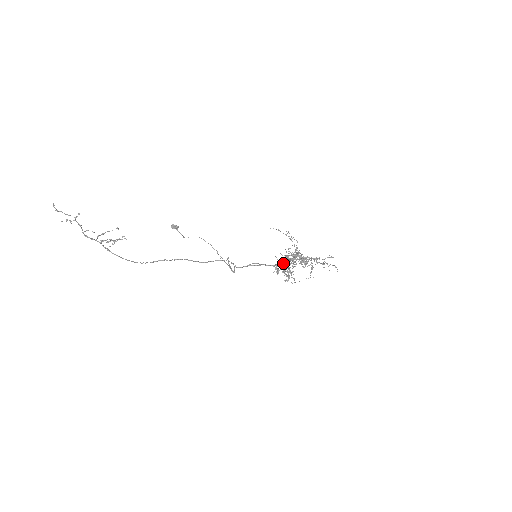
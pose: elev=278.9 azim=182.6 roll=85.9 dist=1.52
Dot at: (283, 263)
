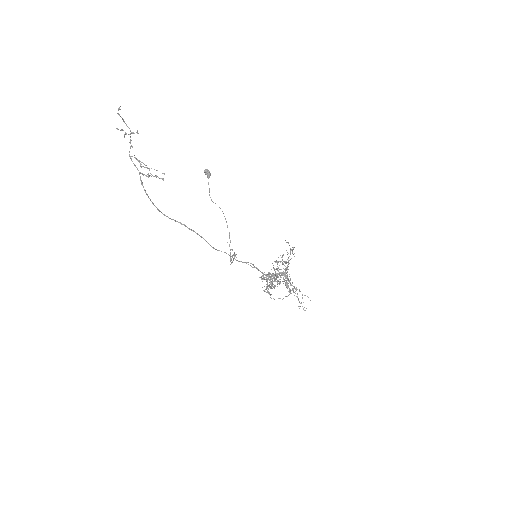
Dot at: (273, 284)
